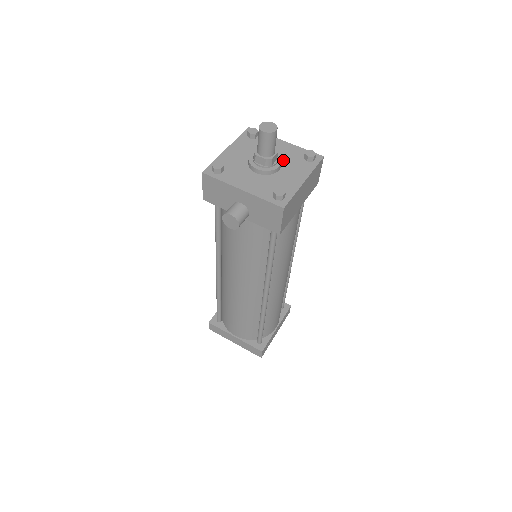
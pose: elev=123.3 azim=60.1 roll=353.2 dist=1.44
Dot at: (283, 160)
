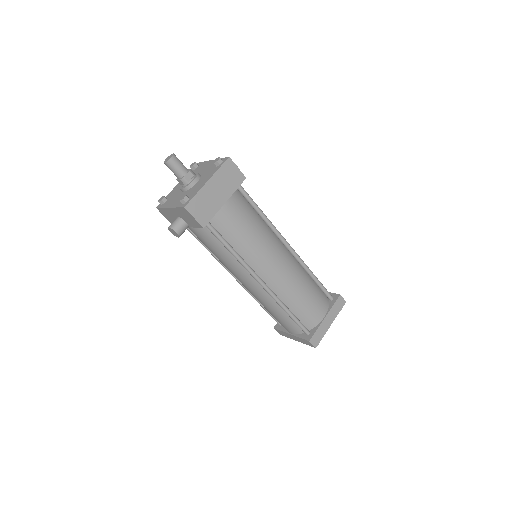
Dot at: (203, 174)
